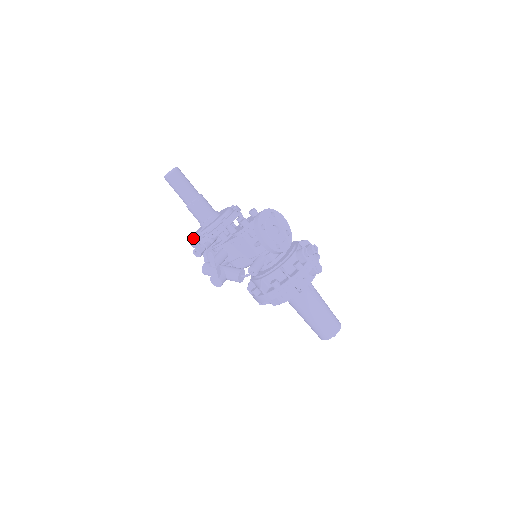
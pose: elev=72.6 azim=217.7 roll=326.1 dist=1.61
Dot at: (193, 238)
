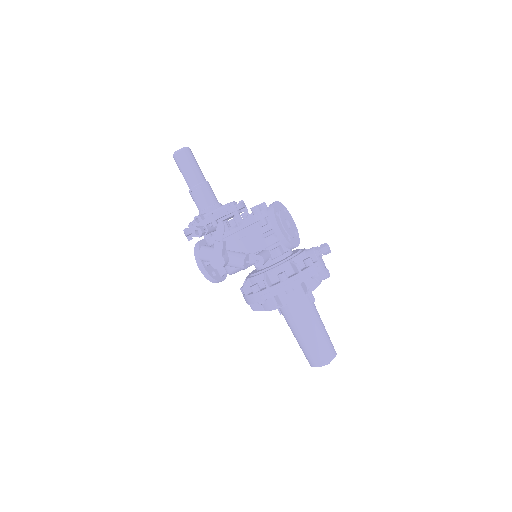
Dot at: (194, 218)
